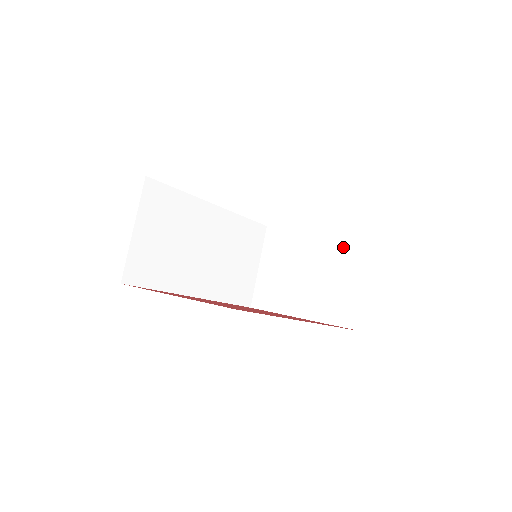
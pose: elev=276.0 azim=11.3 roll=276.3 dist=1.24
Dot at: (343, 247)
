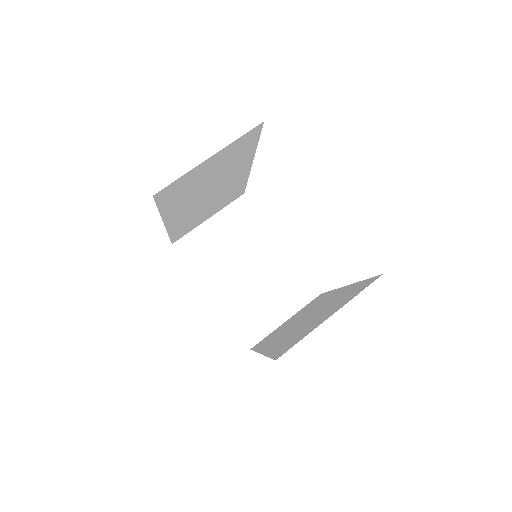
Dot at: (290, 279)
